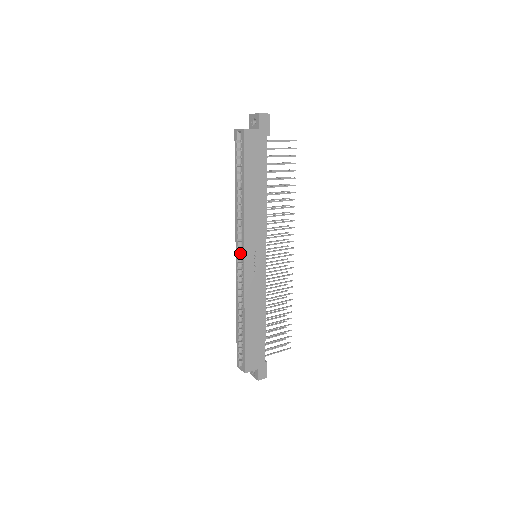
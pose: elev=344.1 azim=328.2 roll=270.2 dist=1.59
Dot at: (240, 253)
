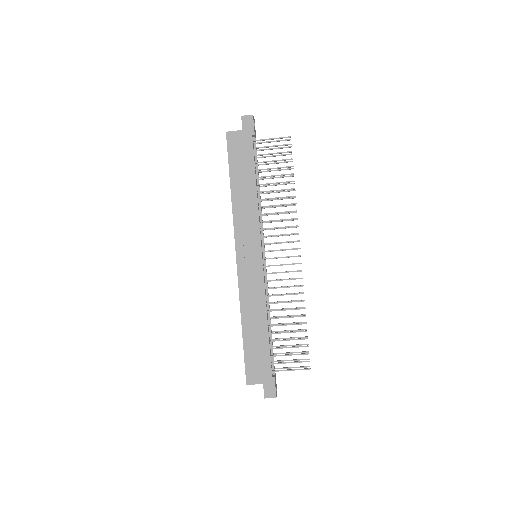
Dot at: occluded
